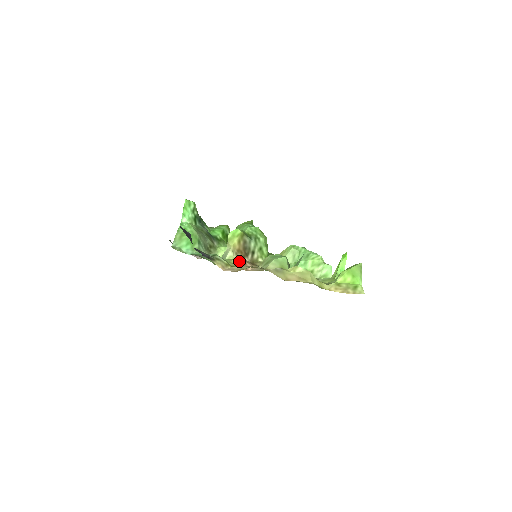
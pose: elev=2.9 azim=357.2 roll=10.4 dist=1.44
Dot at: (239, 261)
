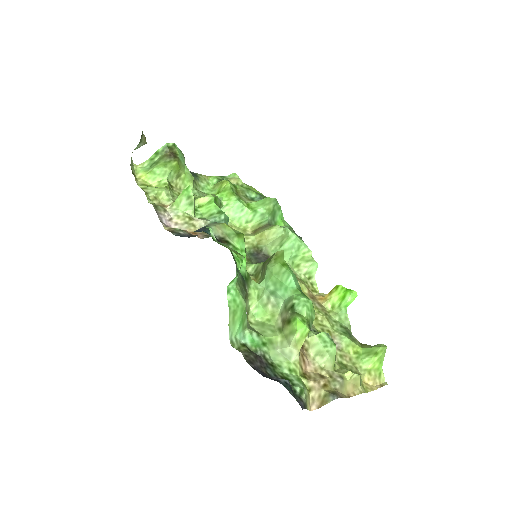
Dot at: (301, 361)
